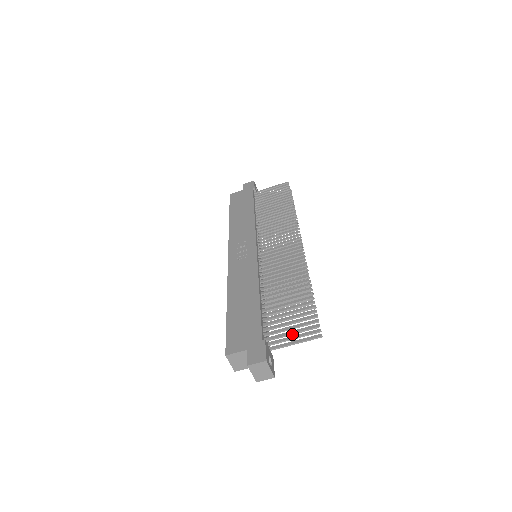
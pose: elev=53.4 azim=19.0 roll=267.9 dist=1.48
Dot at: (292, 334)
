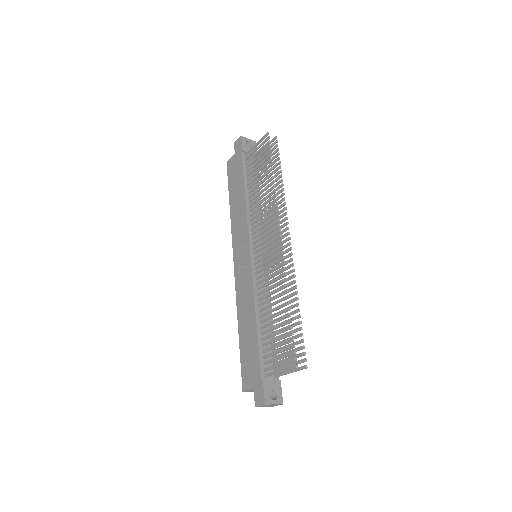
Dot at: (281, 372)
